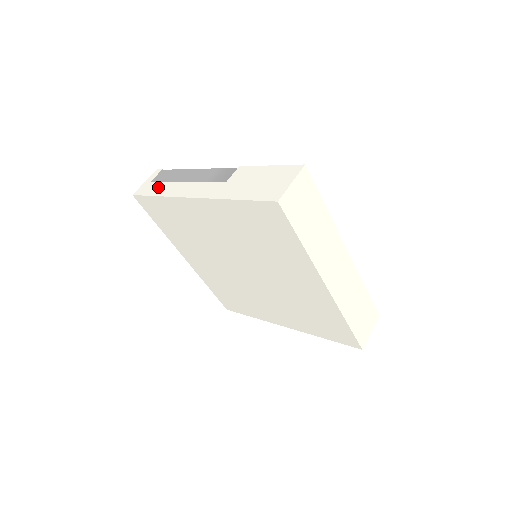
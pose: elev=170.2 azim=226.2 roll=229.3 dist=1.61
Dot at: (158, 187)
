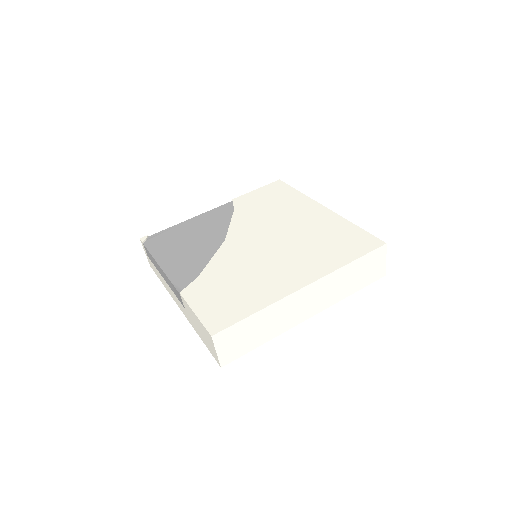
Dot at: (156, 271)
